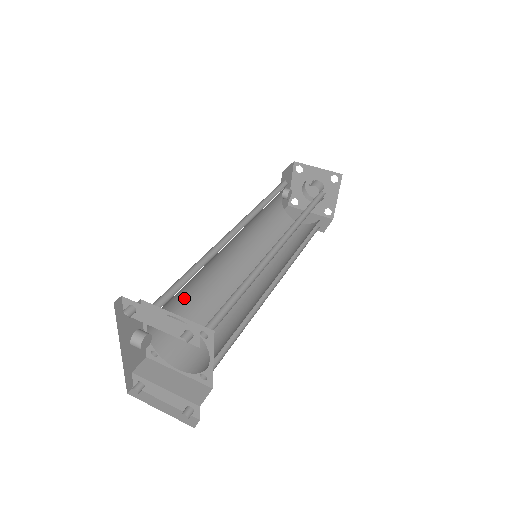
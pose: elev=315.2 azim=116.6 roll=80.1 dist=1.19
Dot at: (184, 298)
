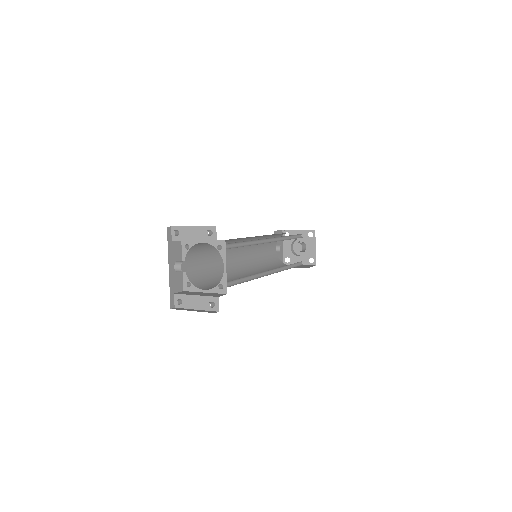
Dot at: (208, 265)
